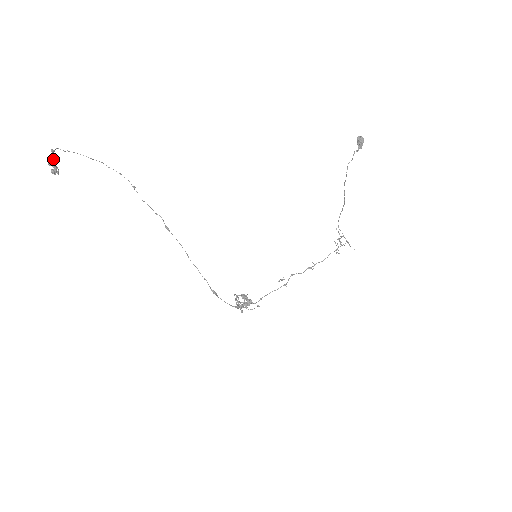
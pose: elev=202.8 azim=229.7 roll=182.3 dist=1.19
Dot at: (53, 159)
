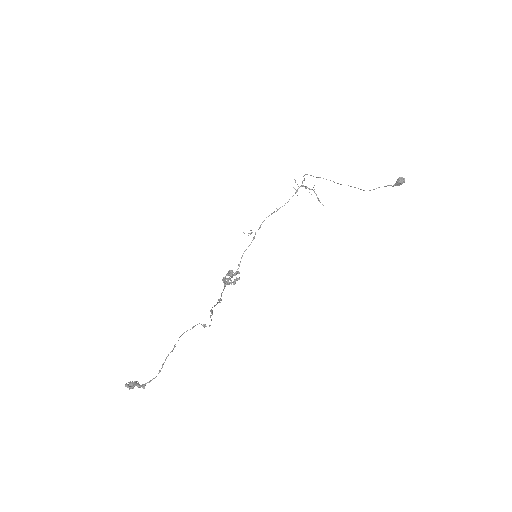
Dot at: (140, 387)
